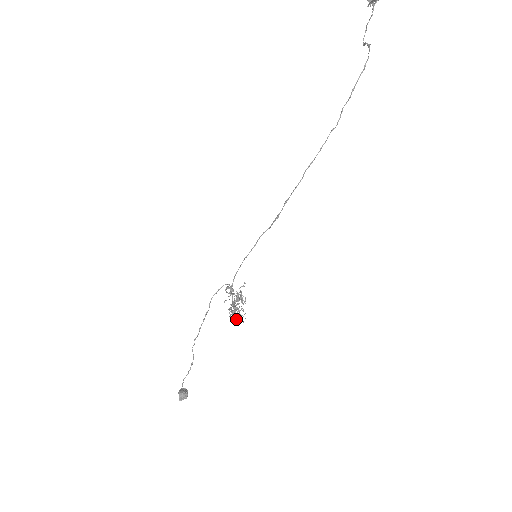
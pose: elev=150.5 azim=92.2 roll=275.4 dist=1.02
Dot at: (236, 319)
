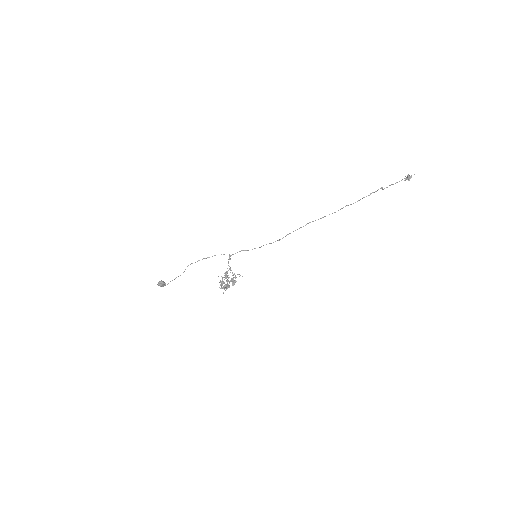
Dot at: (221, 286)
